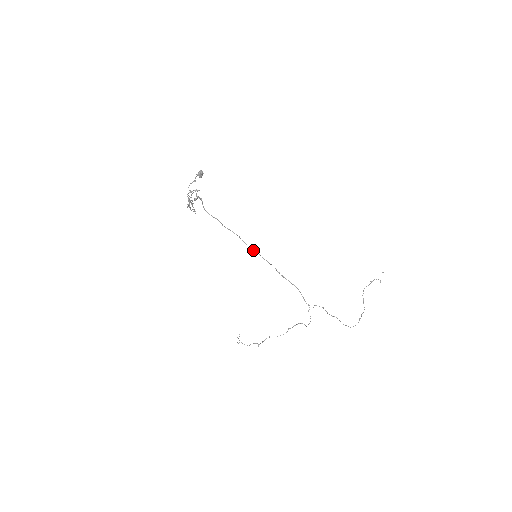
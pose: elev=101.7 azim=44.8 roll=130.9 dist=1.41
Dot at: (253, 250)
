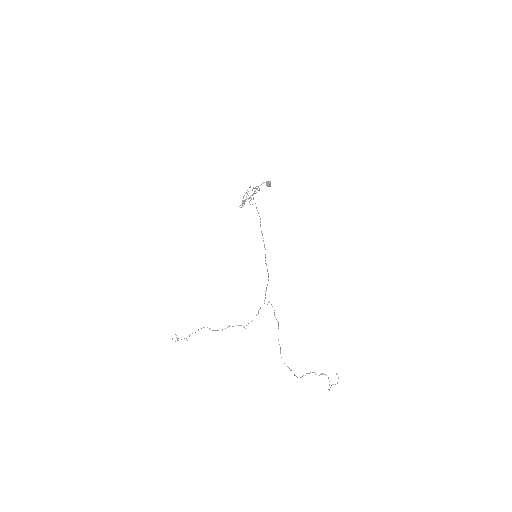
Dot at: occluded
